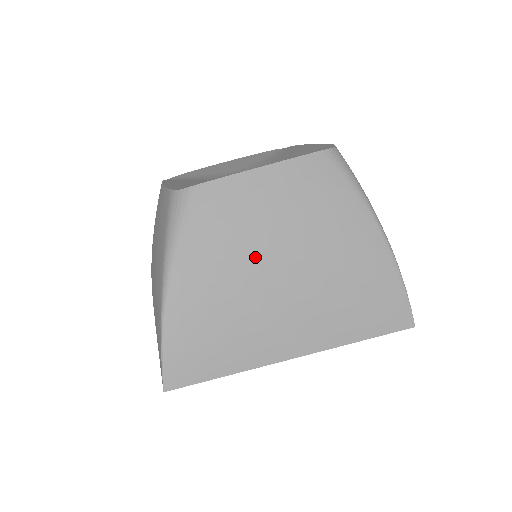
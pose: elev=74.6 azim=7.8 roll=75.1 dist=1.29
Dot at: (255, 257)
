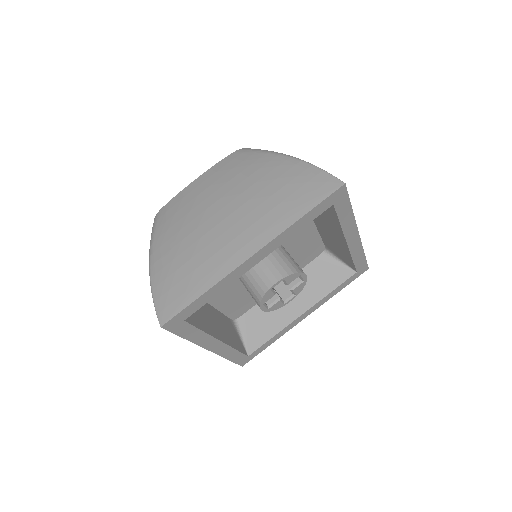
Dot at: occluded
